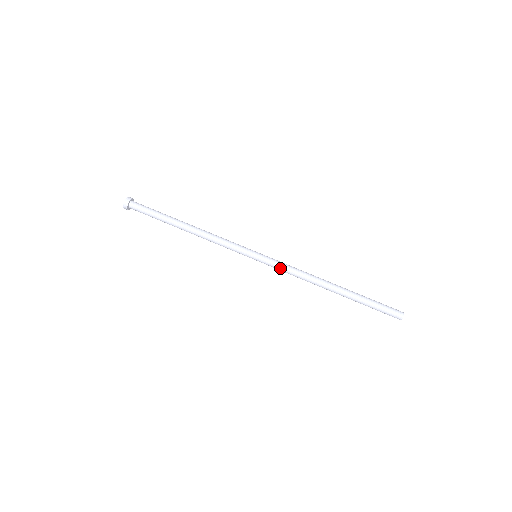
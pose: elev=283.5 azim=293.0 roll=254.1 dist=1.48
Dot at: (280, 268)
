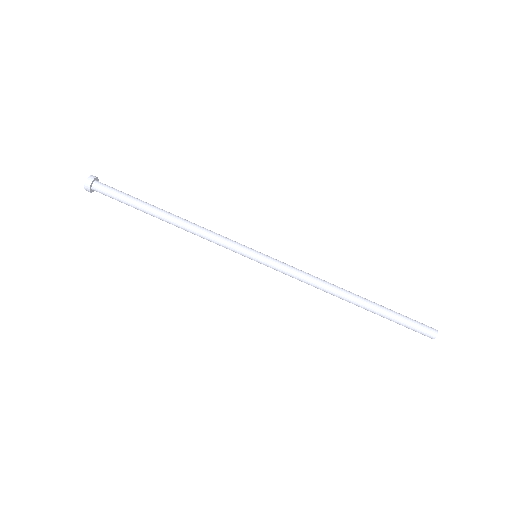
Dot at: (285, 274)
